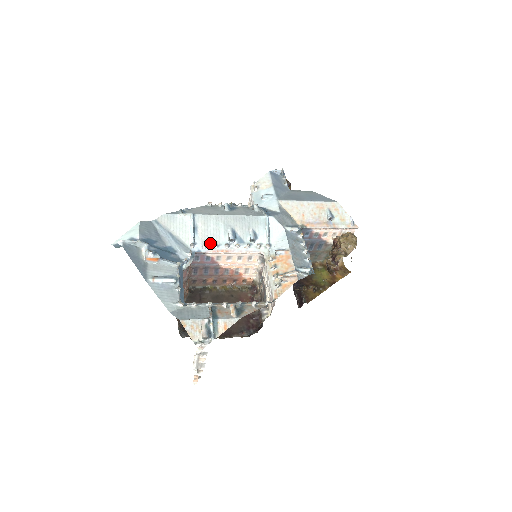
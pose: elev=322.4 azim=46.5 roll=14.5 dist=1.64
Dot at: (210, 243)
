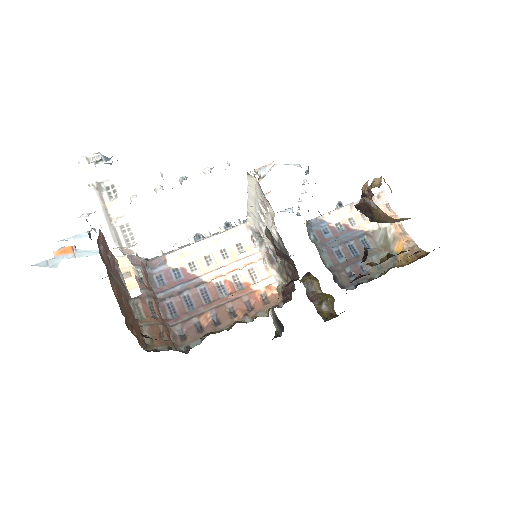
Dot at: occluded
